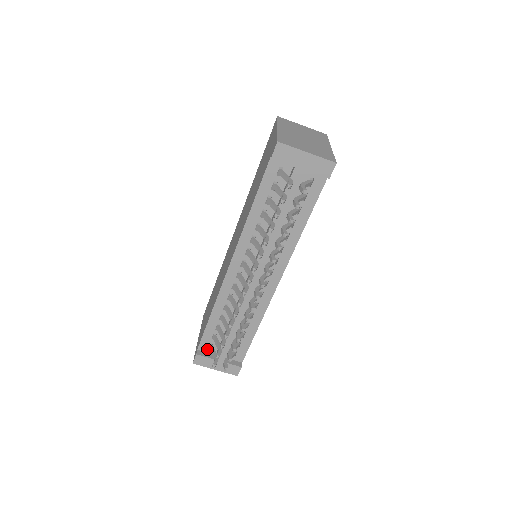
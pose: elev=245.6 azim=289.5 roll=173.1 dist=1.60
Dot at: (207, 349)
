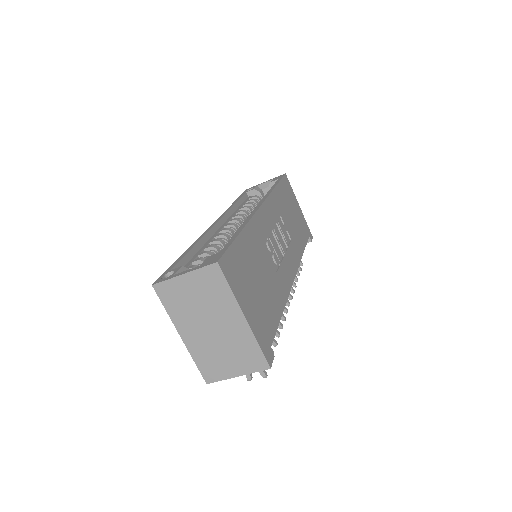
Dot at: occluded
